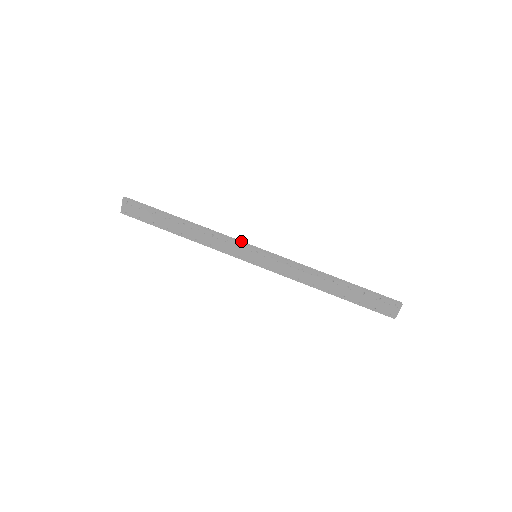
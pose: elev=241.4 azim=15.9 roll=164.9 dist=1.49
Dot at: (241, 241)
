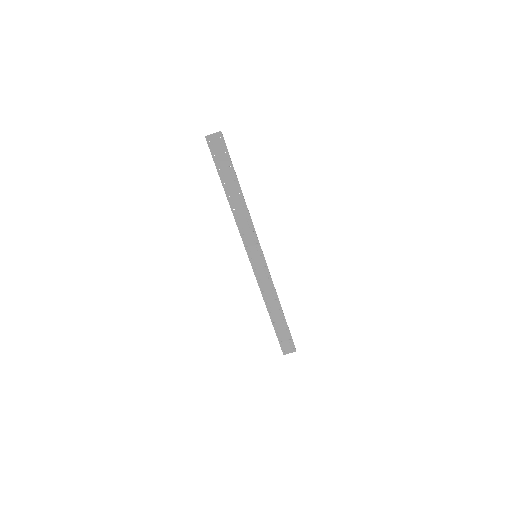
Dot at: occluded
